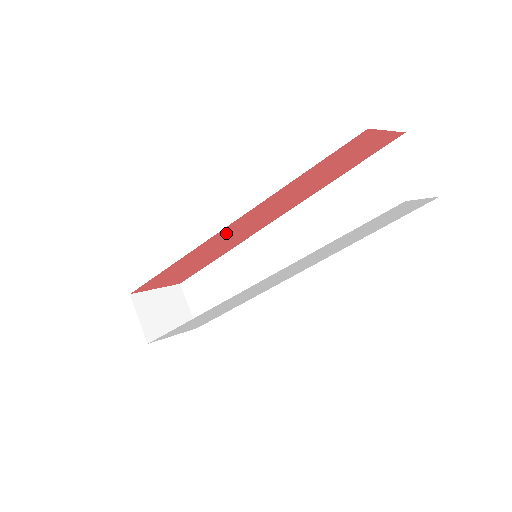
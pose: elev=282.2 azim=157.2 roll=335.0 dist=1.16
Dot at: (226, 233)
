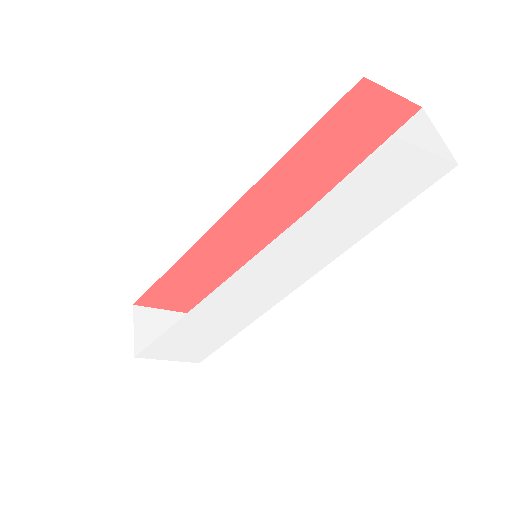
Dot at: (228, 228)
